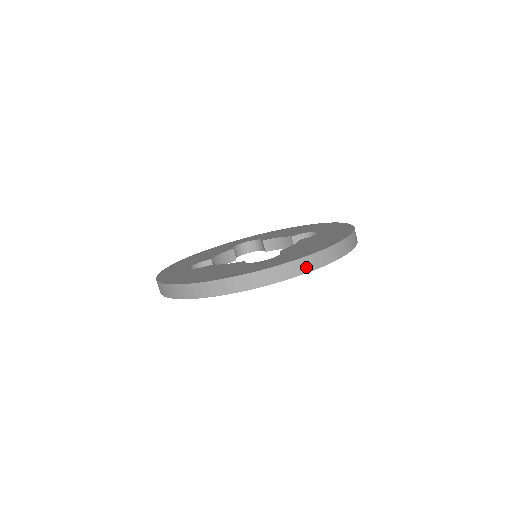
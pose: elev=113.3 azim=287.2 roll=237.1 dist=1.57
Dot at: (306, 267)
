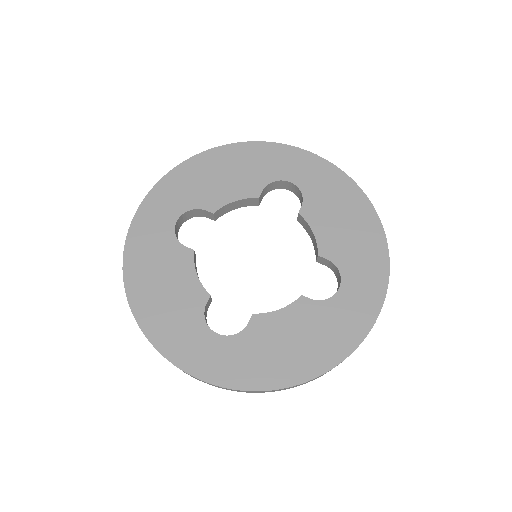
Dot at: (232, 390)
